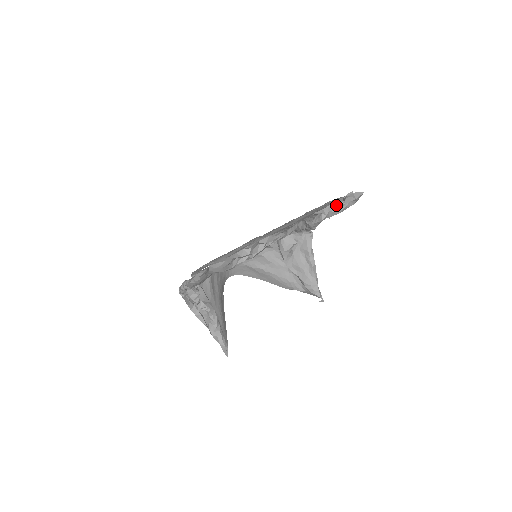
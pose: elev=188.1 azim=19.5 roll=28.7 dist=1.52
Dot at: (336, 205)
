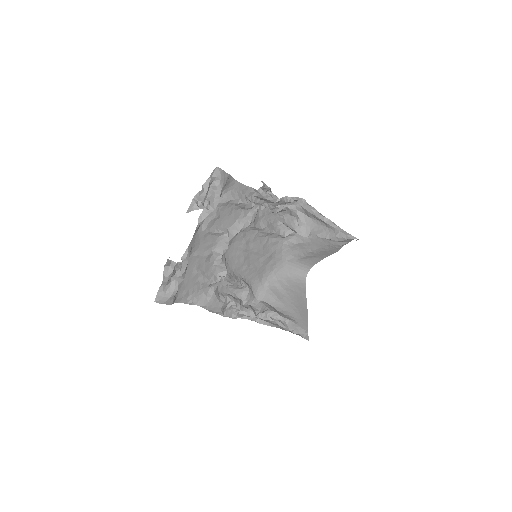
Dot at: (197, 197)
